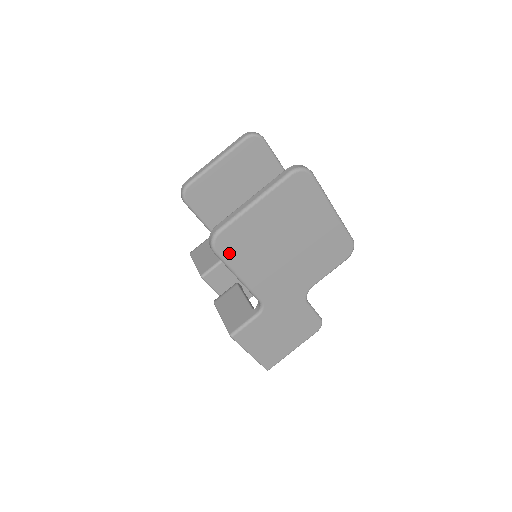
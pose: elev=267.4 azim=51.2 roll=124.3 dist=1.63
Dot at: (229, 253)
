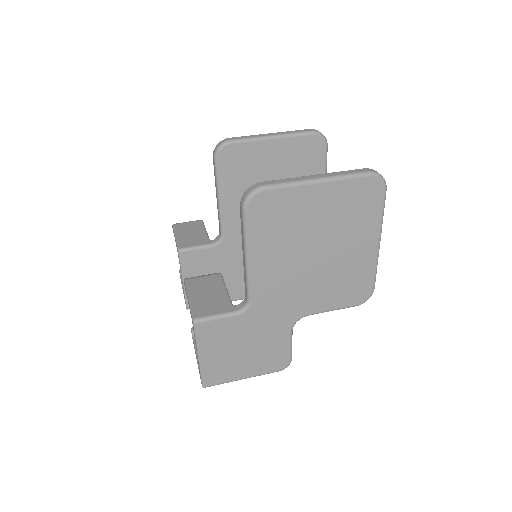
Dot at: (257, 220)
